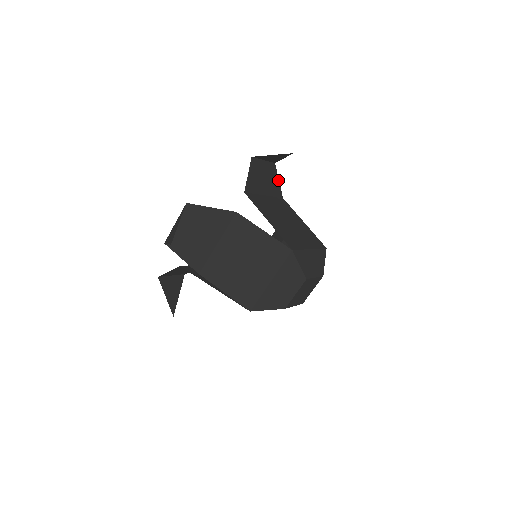
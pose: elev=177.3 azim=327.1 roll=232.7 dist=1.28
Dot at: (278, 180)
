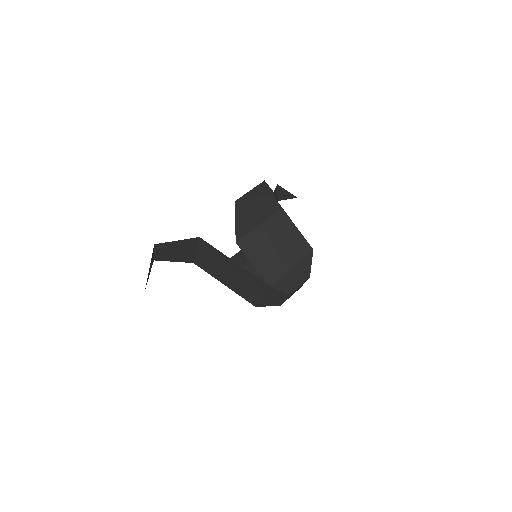
Dot at: occluded
